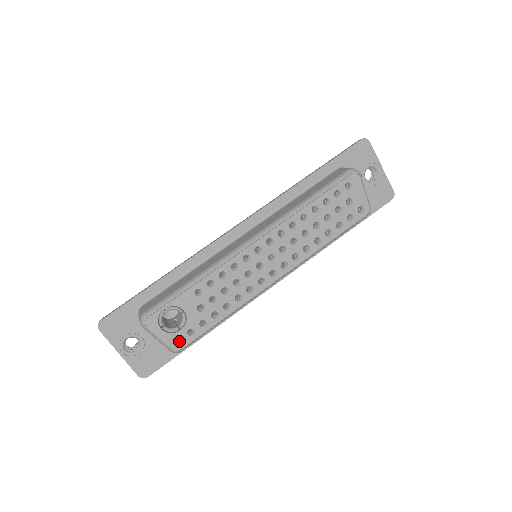
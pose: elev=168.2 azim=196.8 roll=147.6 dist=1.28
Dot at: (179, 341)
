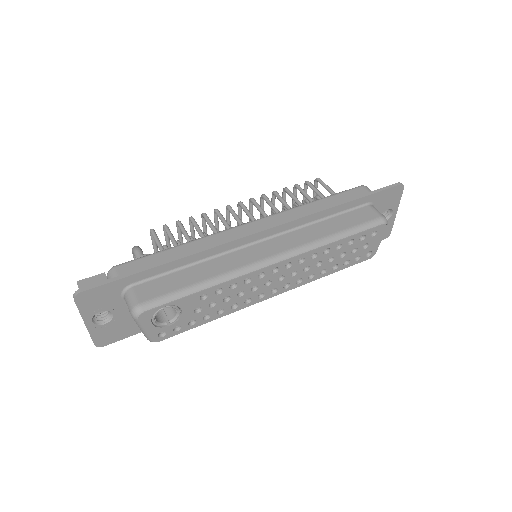
Dot at: (161, 332)
